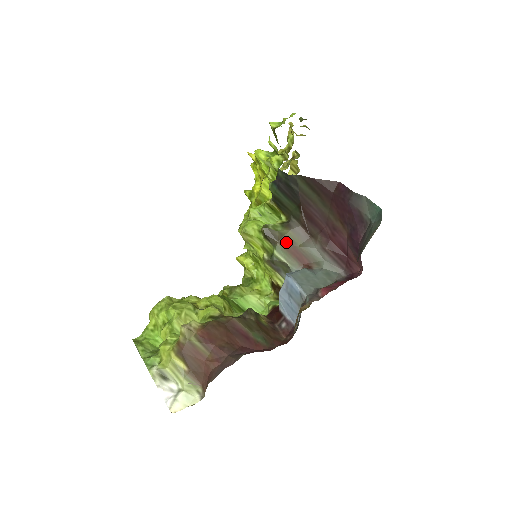
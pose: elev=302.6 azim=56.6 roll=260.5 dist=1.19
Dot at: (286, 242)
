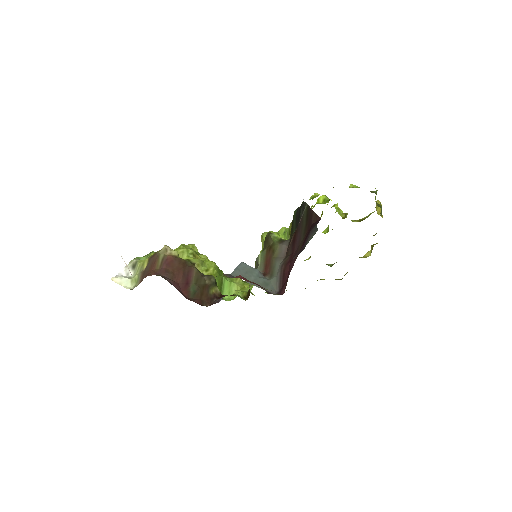
Dot at: (270, 250)
